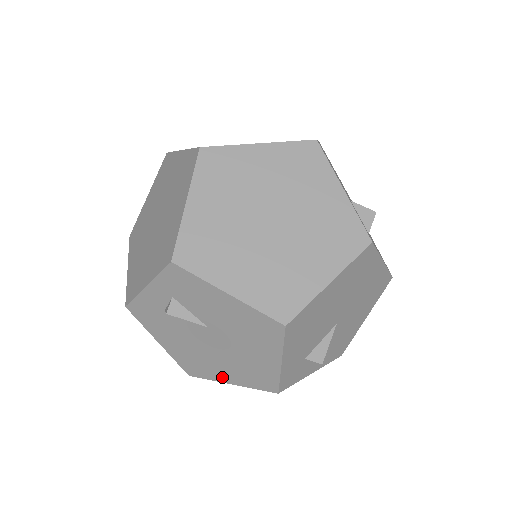
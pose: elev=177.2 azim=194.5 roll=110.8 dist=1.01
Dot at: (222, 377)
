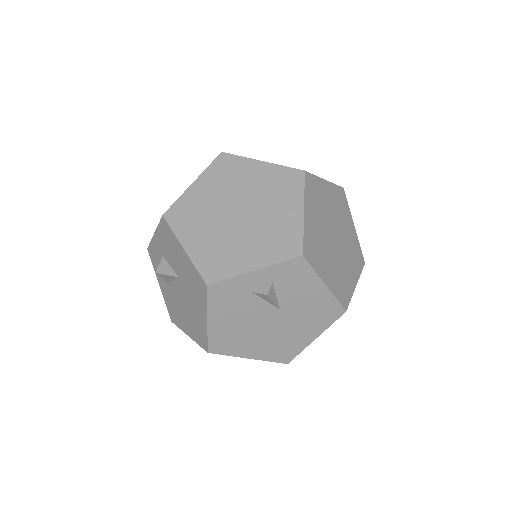
Dot at: (246, 352)
